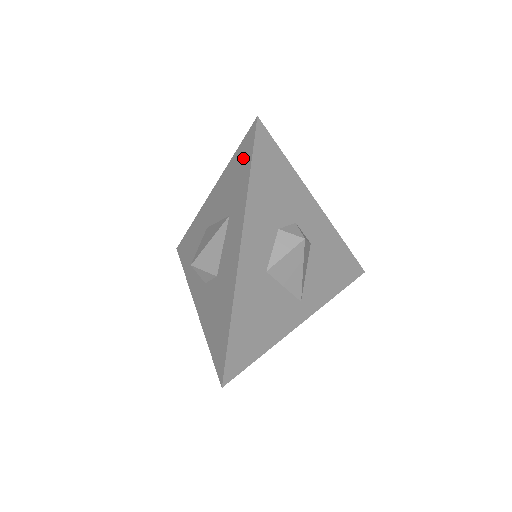
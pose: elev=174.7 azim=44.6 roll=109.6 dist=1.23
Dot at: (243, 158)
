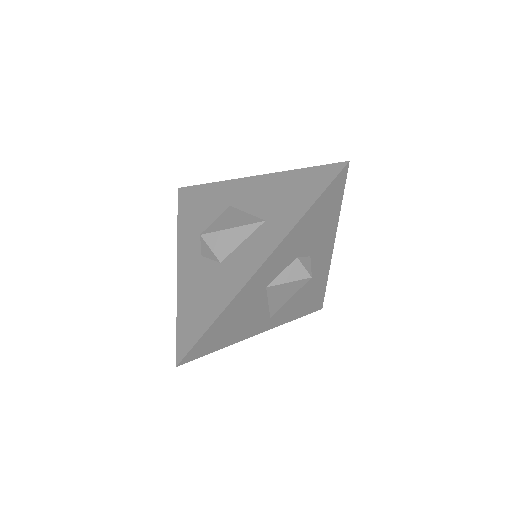
Dot at: (311, 183)
